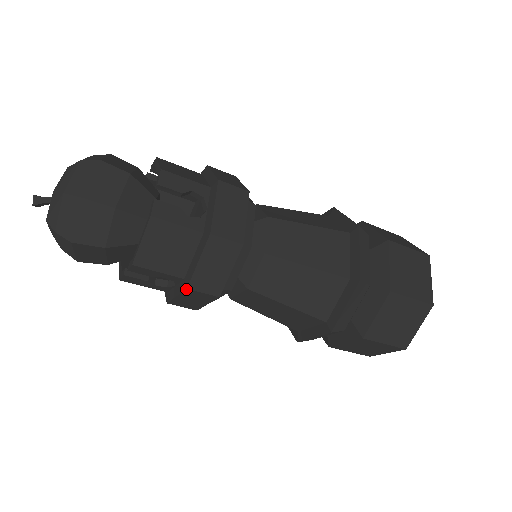
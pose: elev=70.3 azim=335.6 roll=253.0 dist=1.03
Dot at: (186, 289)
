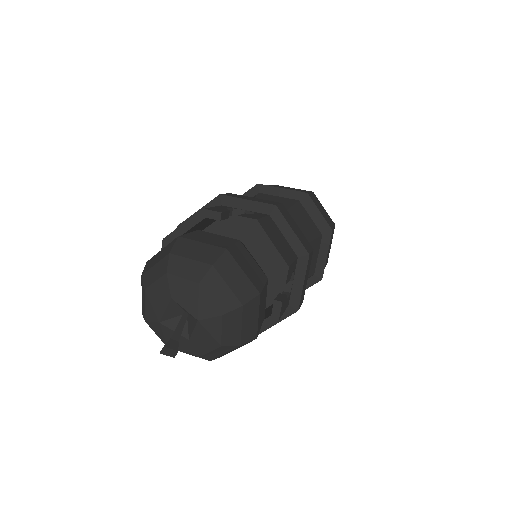
Dot at: (309, 257)
